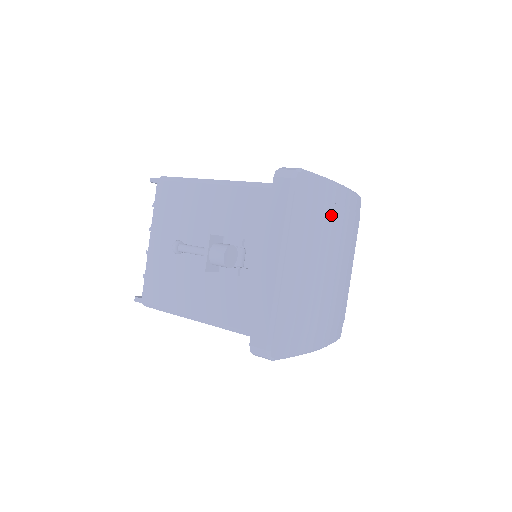
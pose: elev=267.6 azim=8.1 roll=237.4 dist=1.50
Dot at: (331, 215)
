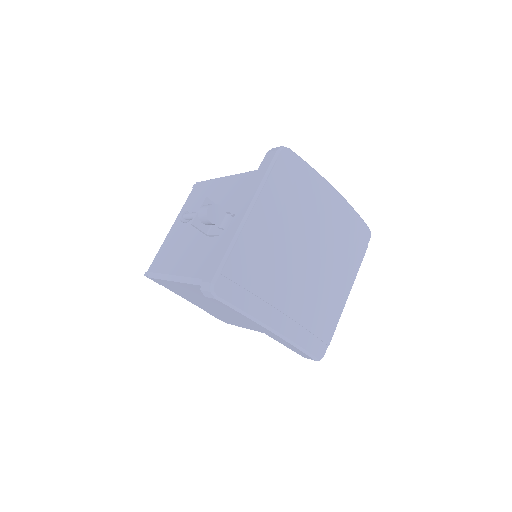
Dot at: (318, 206)
